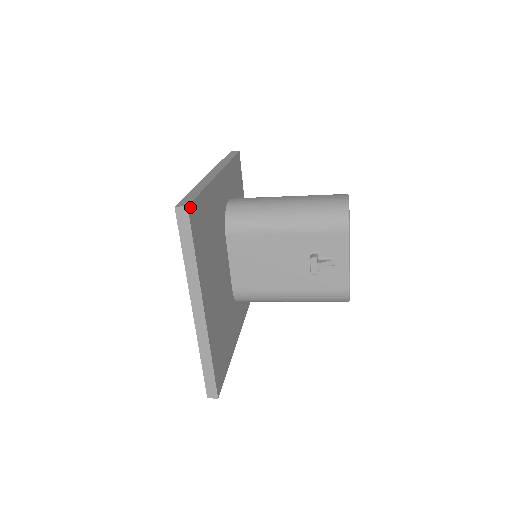
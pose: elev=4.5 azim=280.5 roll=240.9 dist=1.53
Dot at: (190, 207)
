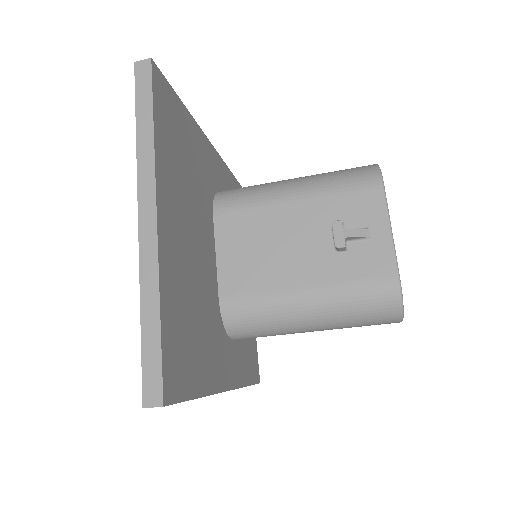
Dot at: (156, 68)
